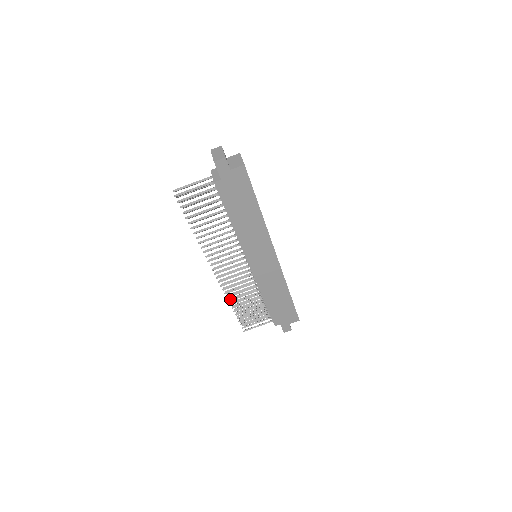
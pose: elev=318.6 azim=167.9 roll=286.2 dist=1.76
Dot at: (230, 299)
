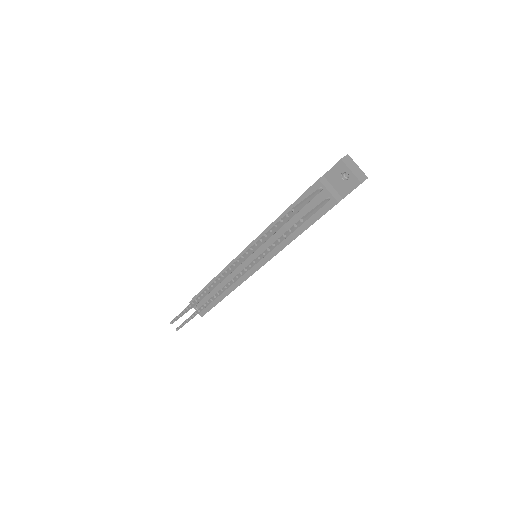
Dot at: occluded
